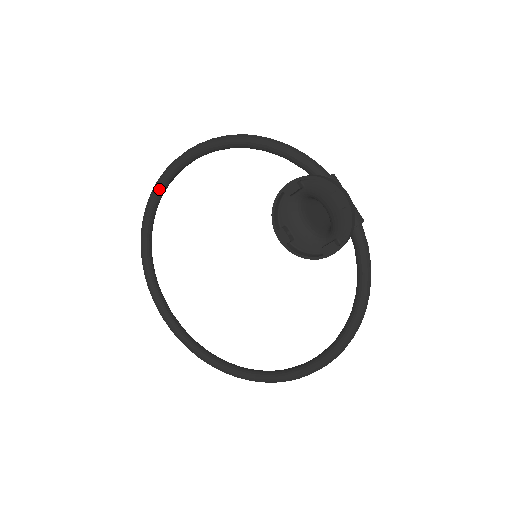
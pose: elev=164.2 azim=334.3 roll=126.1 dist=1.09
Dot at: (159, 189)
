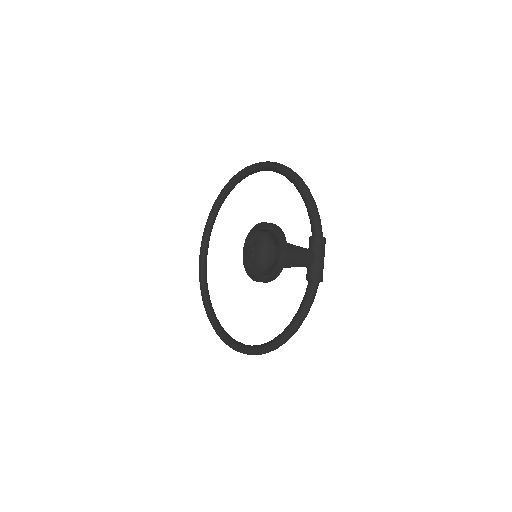
Dot at: (240, 175)
